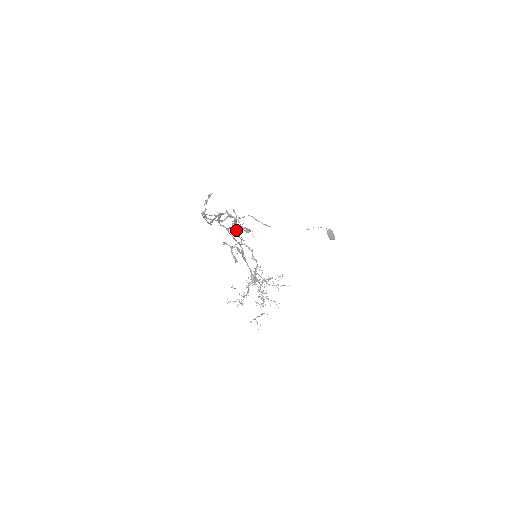
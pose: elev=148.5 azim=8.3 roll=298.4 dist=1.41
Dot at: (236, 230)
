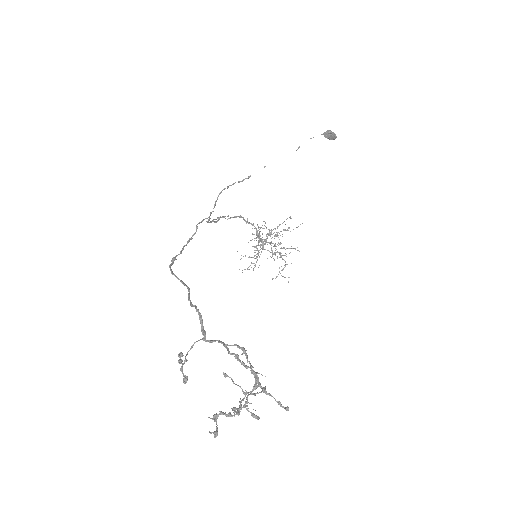
Dot at: (214, 221)
